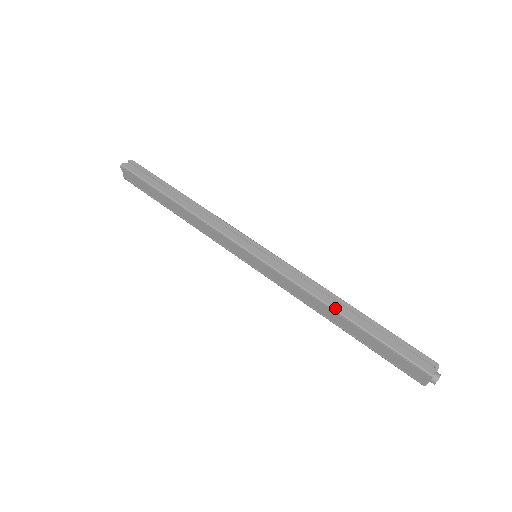
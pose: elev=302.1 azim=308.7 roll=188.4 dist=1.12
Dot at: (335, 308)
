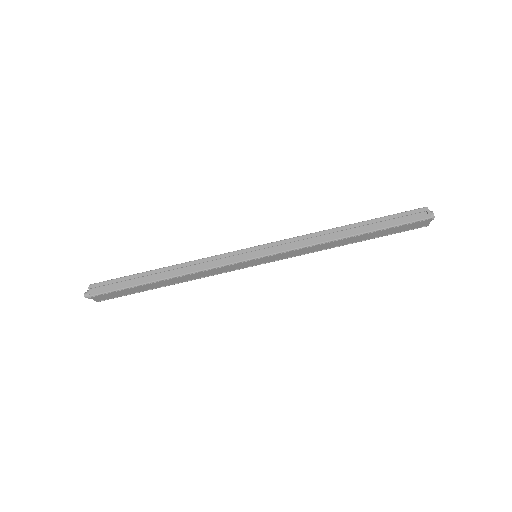
Dot at: (342, 237)
